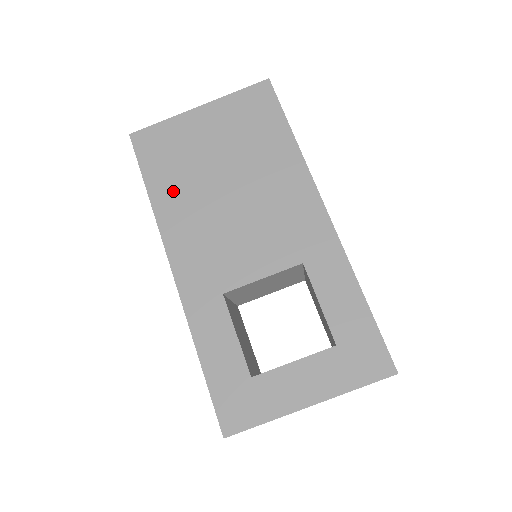
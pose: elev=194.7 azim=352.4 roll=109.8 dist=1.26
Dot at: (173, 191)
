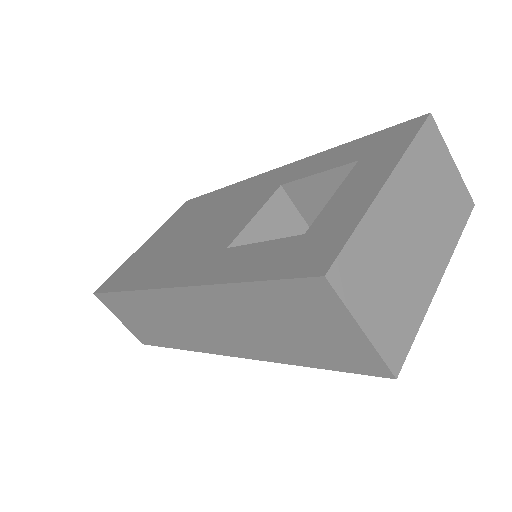
Dot at: (144, 271)
